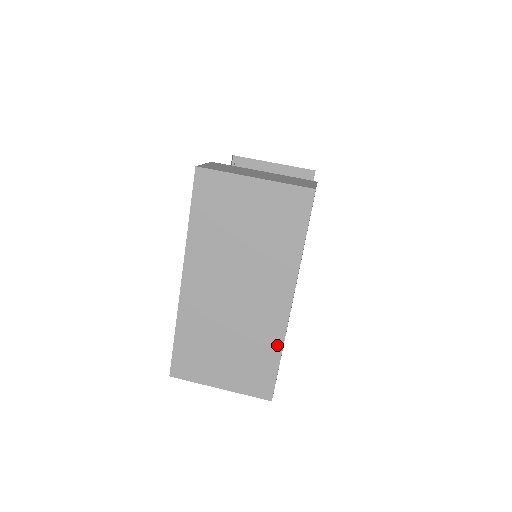
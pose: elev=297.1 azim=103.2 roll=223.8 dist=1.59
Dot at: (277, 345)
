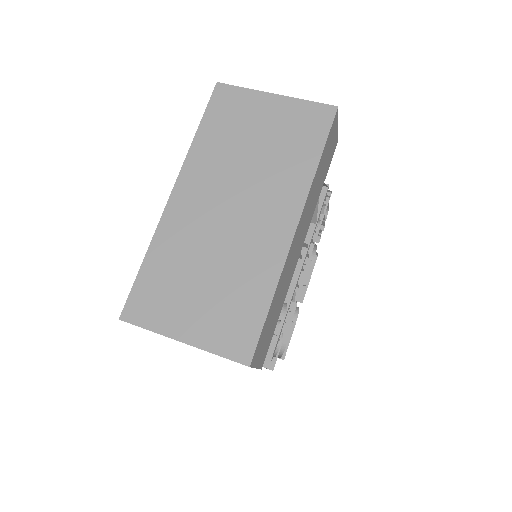
Dot at: (270, 282)
